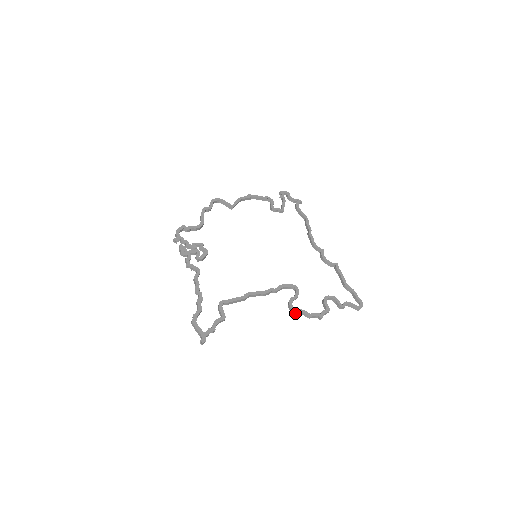
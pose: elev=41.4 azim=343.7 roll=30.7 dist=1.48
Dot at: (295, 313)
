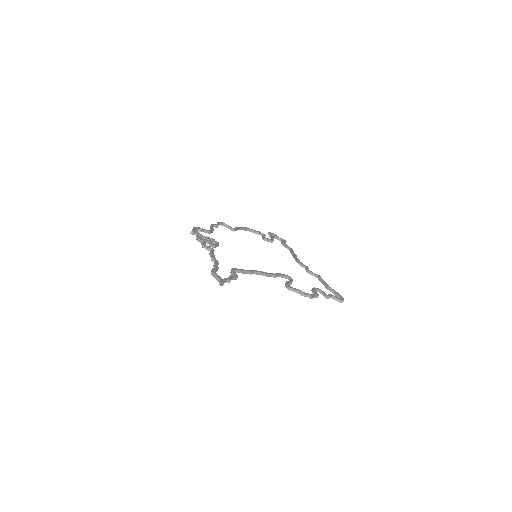
Dot at: (291, 290)
